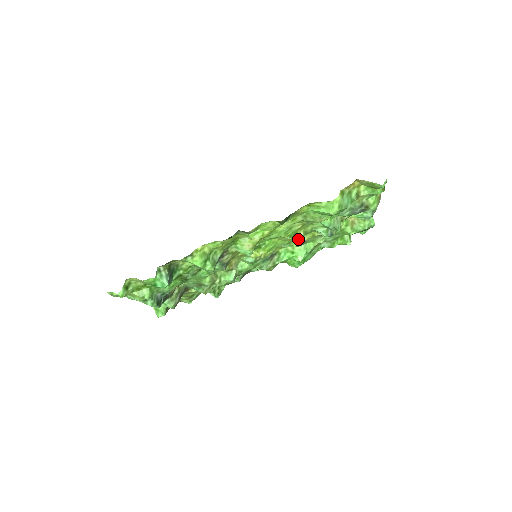
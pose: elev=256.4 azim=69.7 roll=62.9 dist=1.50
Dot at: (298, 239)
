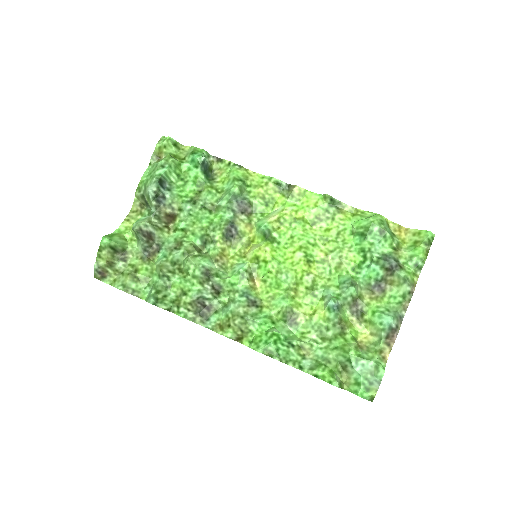
Dot at: (306, 276)
